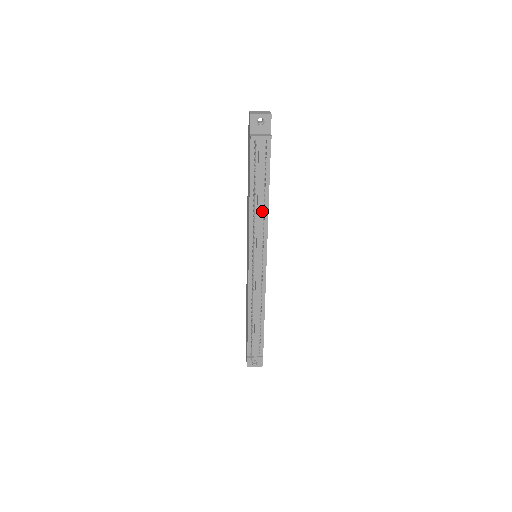
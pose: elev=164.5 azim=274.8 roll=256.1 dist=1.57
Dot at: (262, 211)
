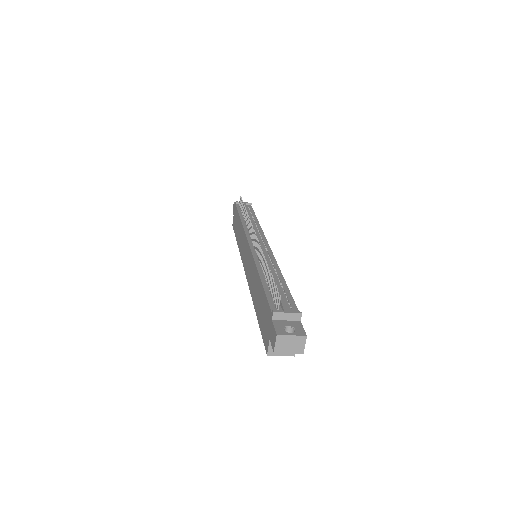
Dot at: (254, 224)
